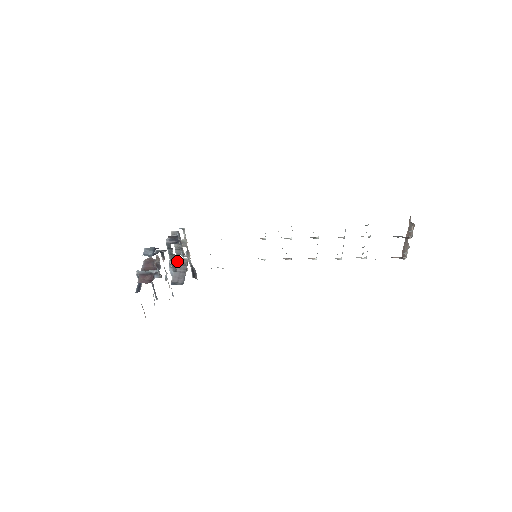
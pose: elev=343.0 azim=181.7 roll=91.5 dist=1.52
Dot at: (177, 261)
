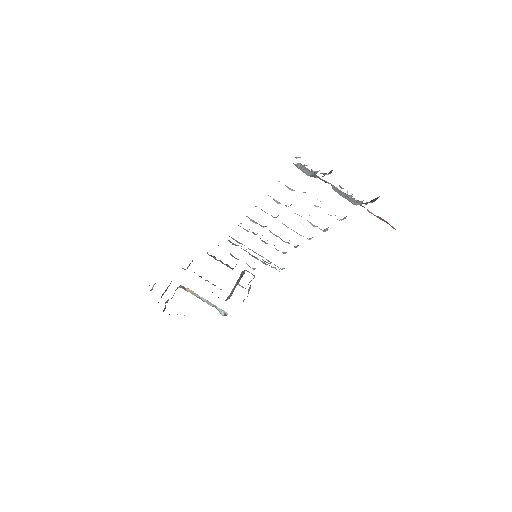
Dot at: (242, 274)
